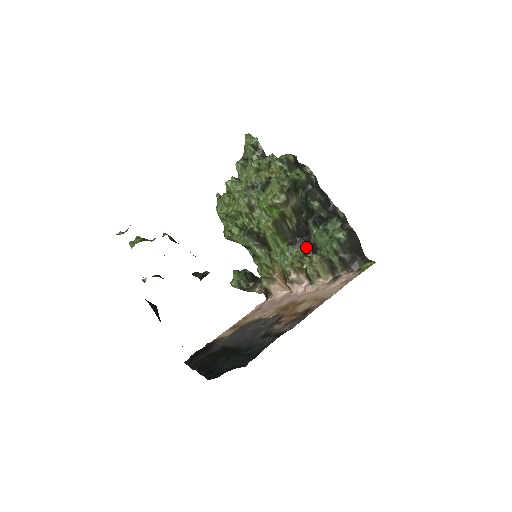
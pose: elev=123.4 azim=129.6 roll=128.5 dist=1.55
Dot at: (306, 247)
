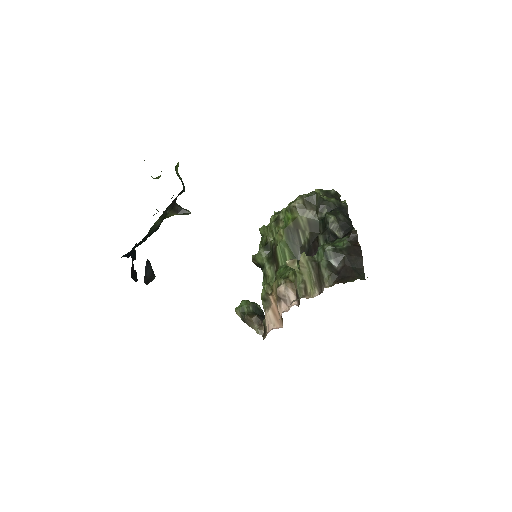
Dot at: occluded
